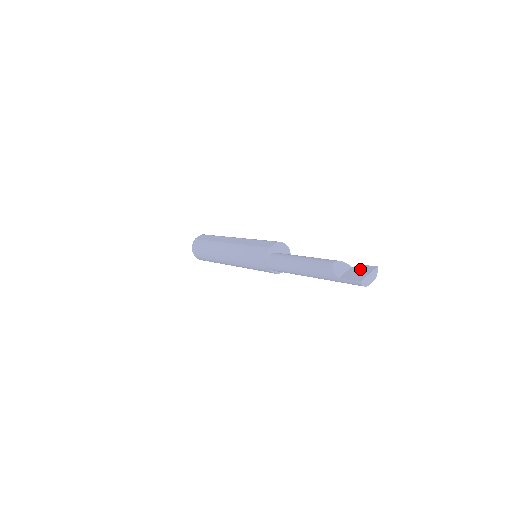
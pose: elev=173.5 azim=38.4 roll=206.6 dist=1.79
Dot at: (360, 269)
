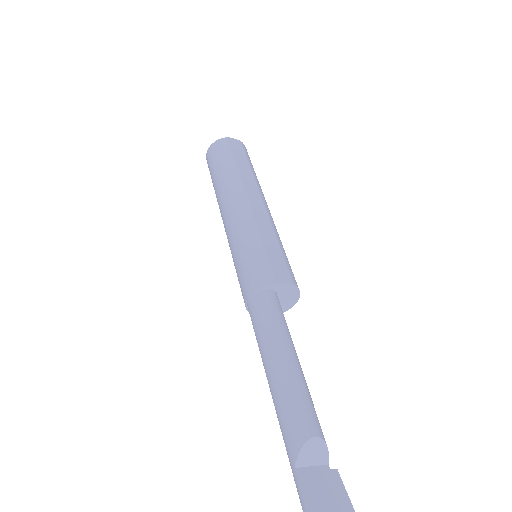
Dot at: (333, 490)
